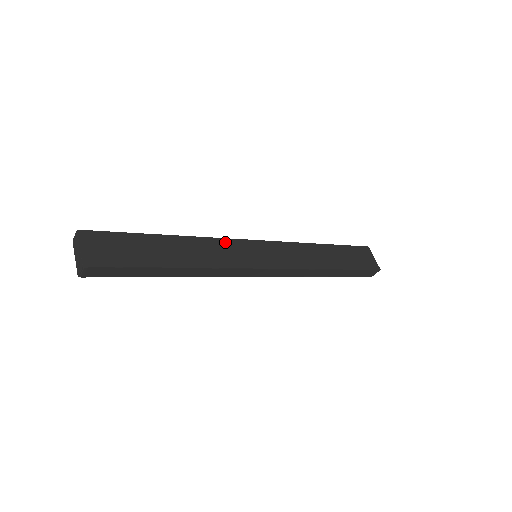
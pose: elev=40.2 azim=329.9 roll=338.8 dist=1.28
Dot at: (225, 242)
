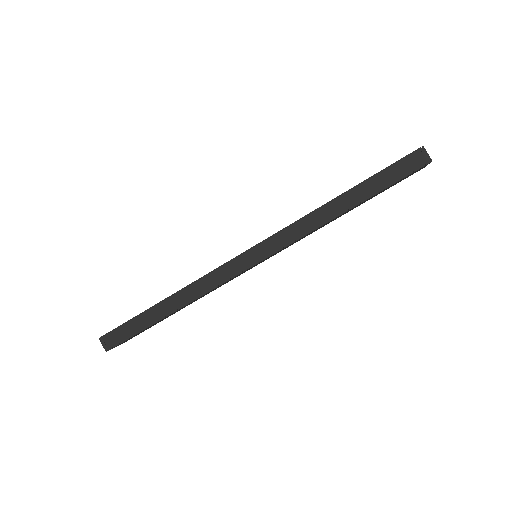
Dot at: occluded
